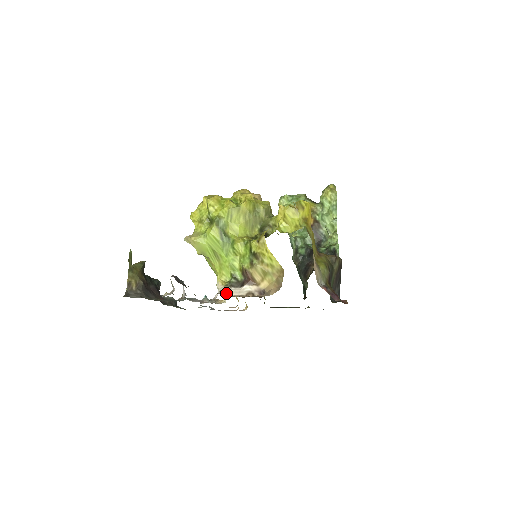
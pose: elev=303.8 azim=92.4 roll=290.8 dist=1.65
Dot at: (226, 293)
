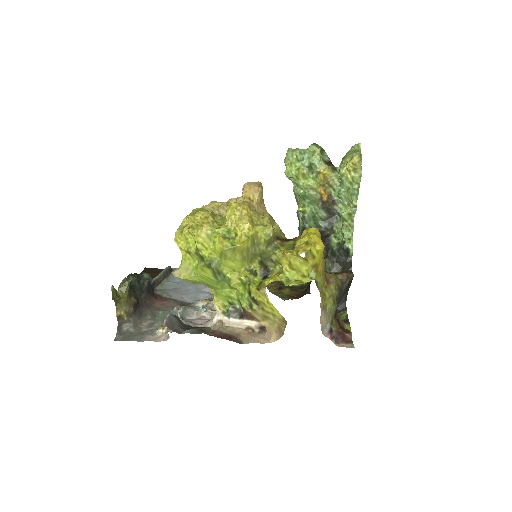
Dot at: (224, 323)
